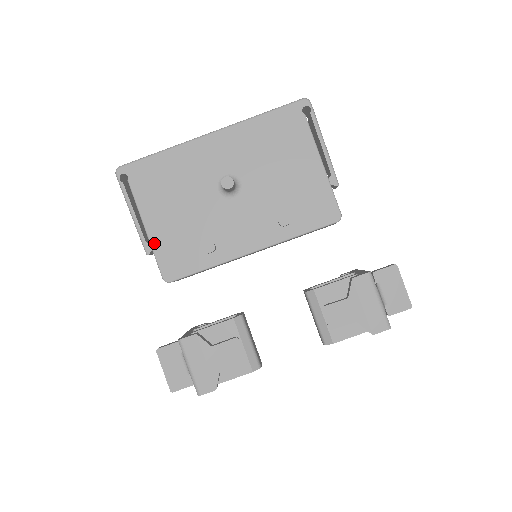
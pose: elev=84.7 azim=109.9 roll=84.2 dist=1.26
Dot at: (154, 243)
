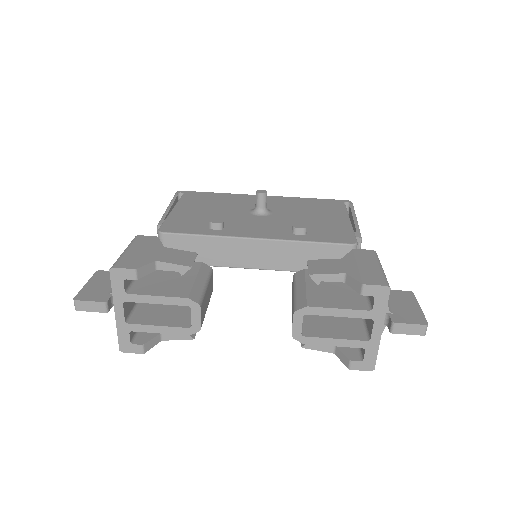
Dot at: (171, 216)
